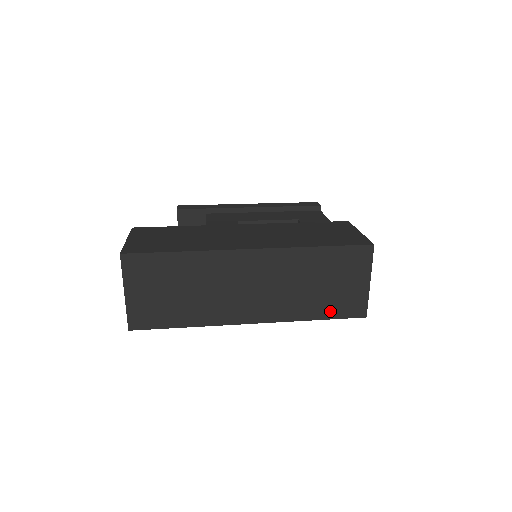
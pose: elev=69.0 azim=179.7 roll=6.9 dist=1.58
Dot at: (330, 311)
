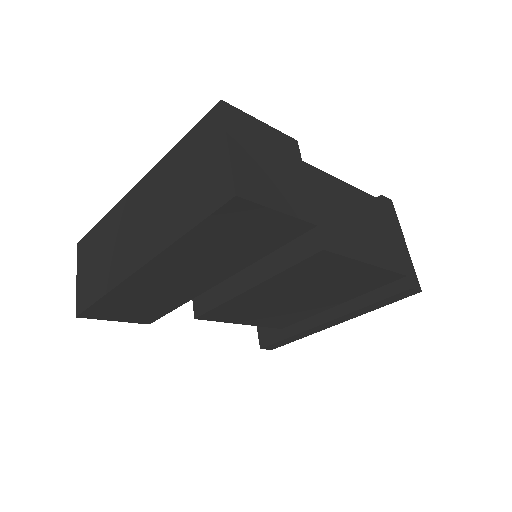
Dot at: (197, 212)
